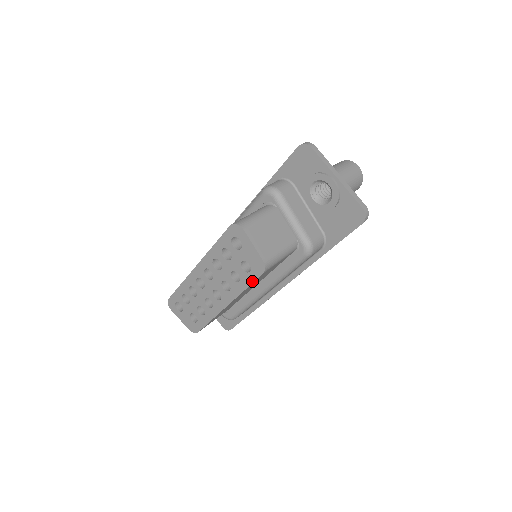
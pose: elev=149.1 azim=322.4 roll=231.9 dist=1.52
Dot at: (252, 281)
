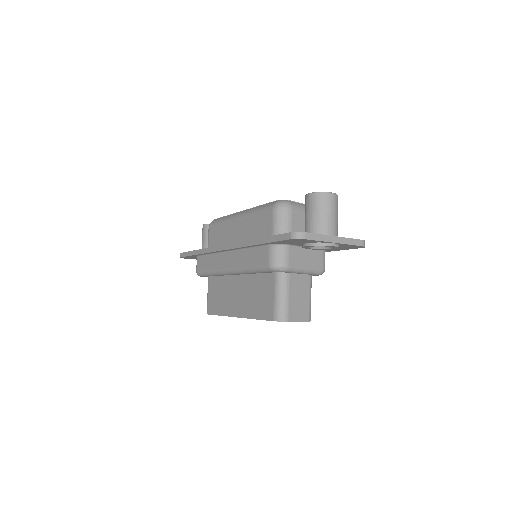
Dot at: occluded
